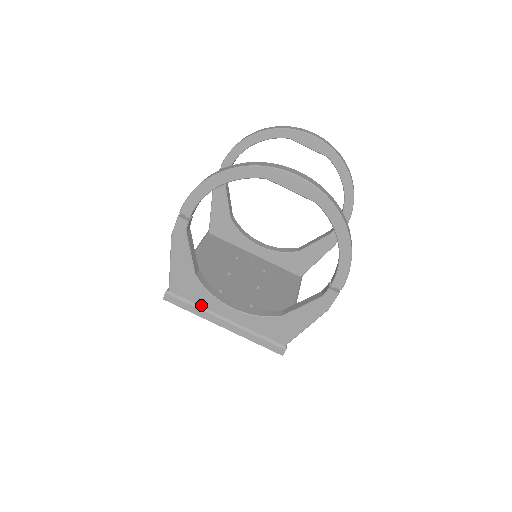
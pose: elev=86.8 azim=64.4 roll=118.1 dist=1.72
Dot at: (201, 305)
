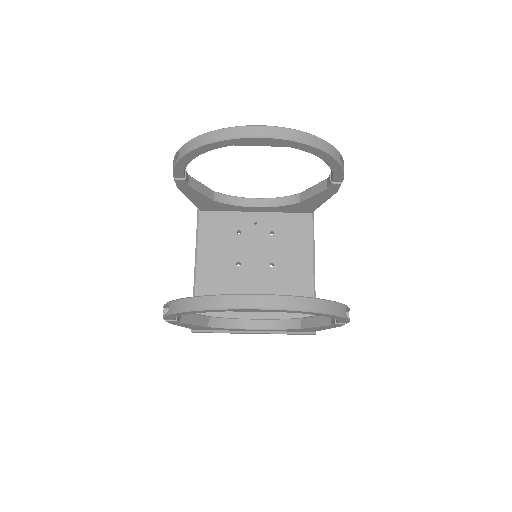
Dot at: (226, 330)
